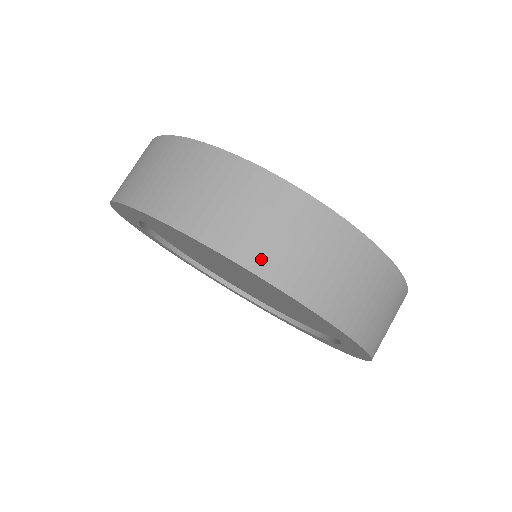
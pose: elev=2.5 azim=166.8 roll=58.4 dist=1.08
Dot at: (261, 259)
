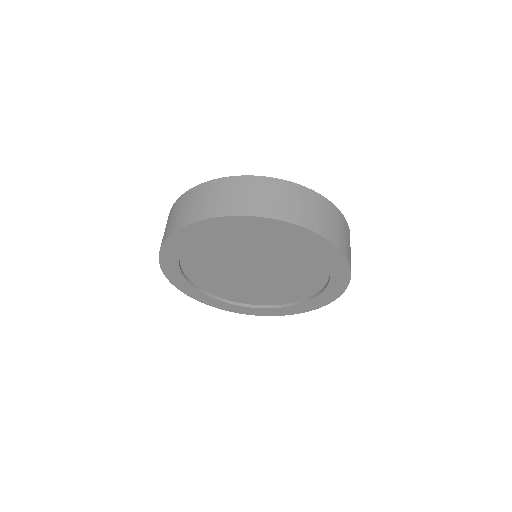
Dot at: (343, 247)
